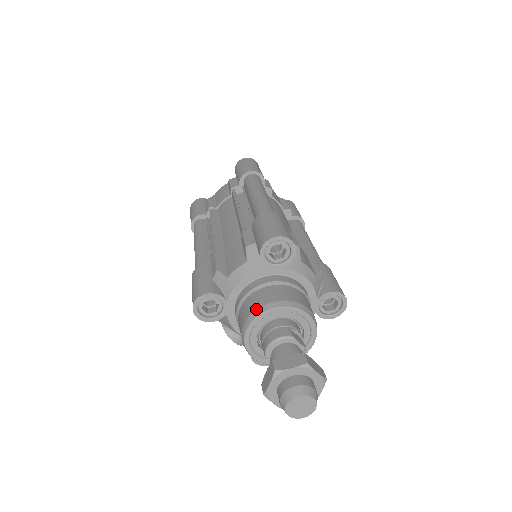
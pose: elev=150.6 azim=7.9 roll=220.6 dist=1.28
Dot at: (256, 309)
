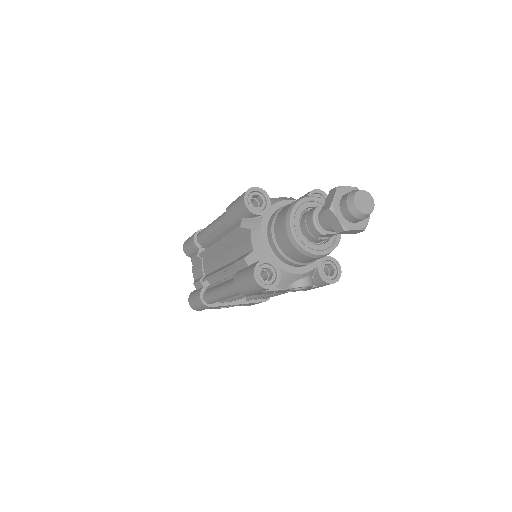
Dot at: (285, 226)
